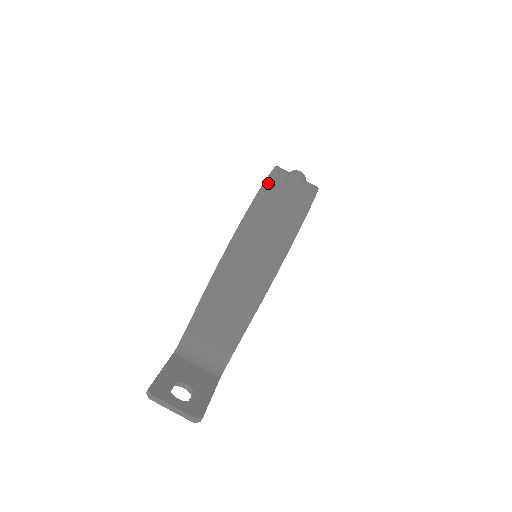
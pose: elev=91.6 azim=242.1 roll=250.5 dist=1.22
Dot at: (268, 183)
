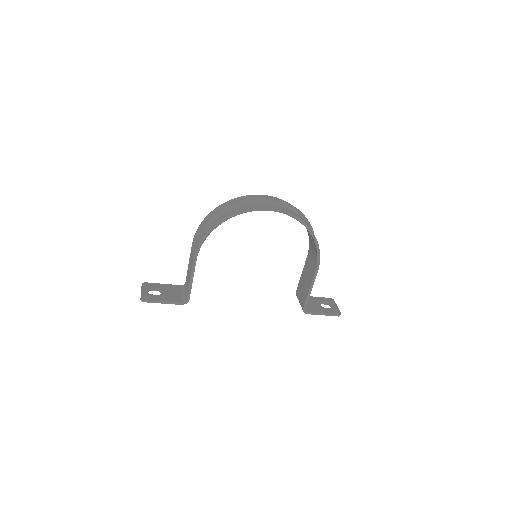
Dot at: (236, 199)
